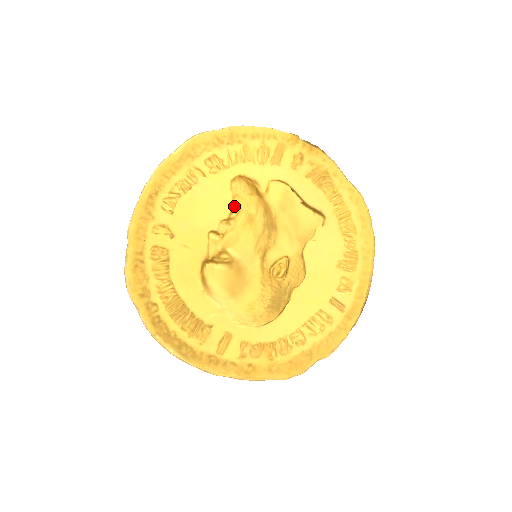
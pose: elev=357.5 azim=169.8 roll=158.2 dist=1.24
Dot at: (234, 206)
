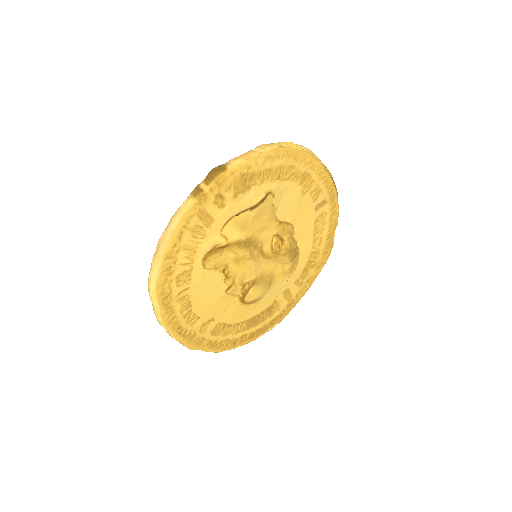
Dot at: (220, 269)
